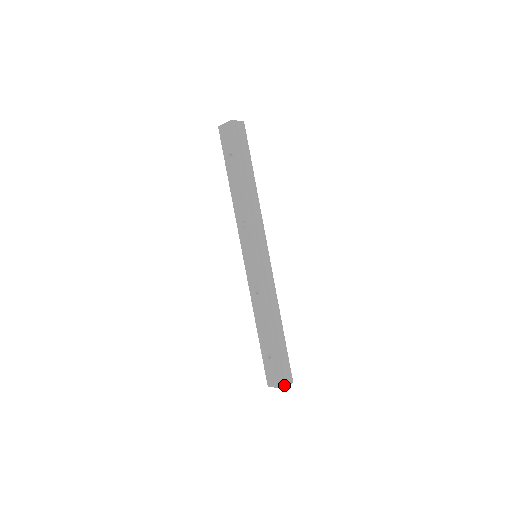
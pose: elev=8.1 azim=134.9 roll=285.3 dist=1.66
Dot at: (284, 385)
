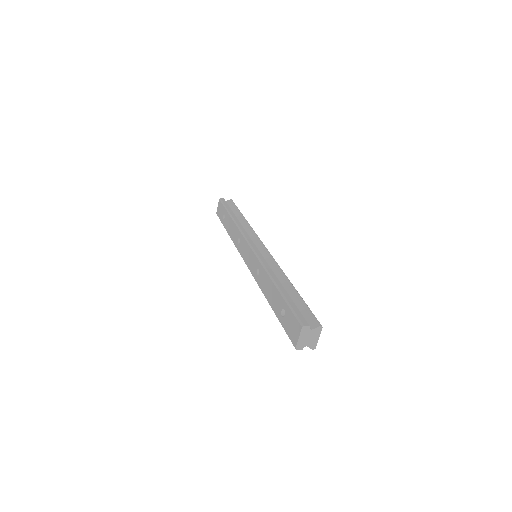
Dot at: (304, 324)
